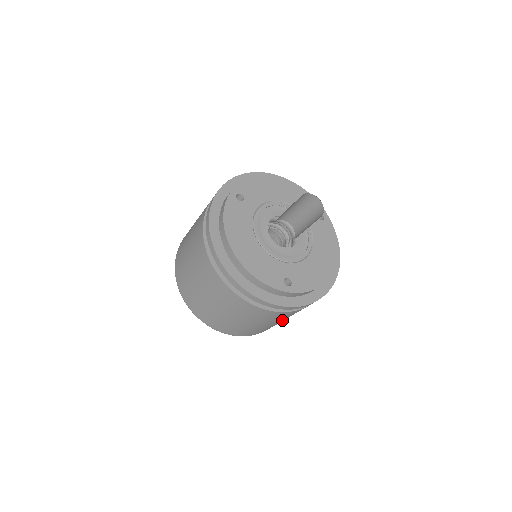
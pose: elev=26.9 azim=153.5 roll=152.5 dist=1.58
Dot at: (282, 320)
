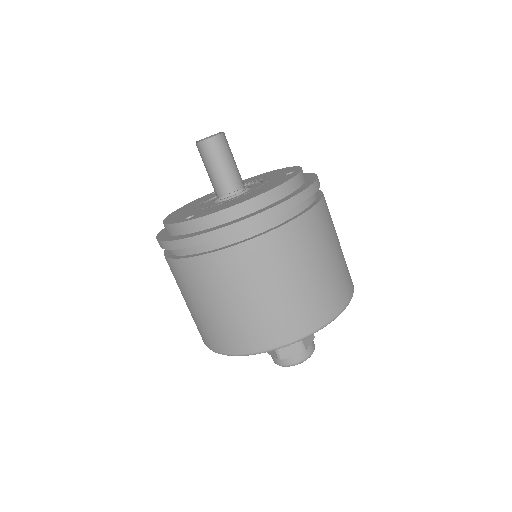
Dot at: (237, 298)
